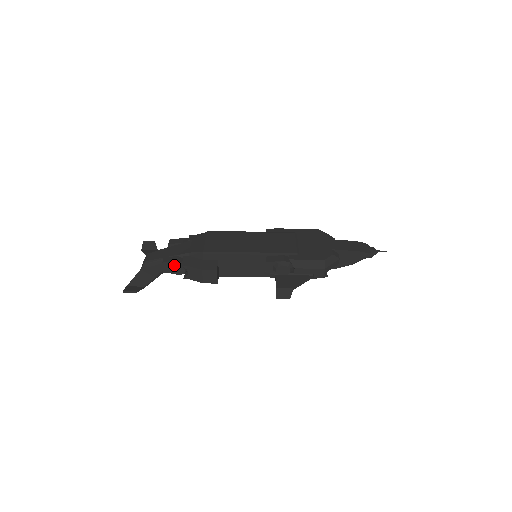
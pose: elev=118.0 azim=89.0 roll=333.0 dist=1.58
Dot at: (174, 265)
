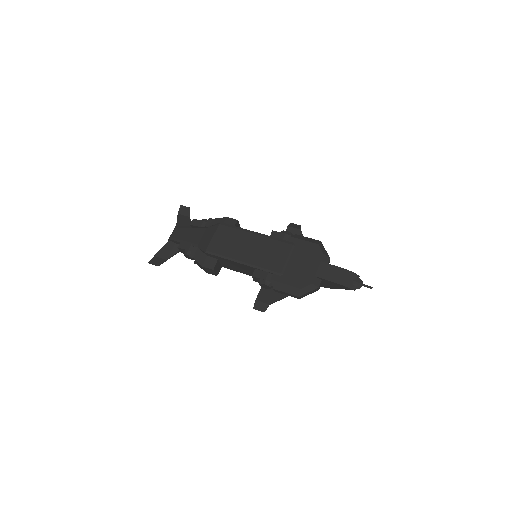
Dot at: (185, 253)
